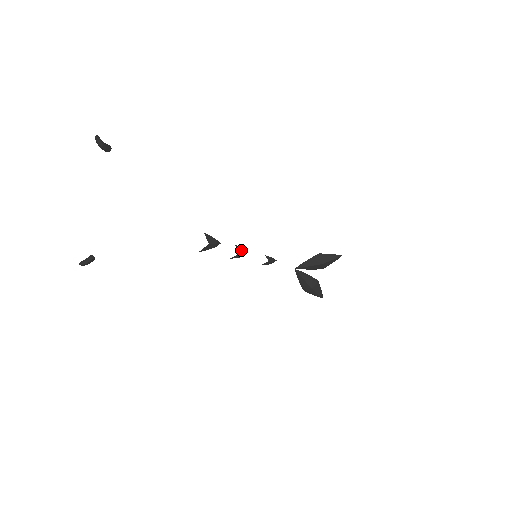
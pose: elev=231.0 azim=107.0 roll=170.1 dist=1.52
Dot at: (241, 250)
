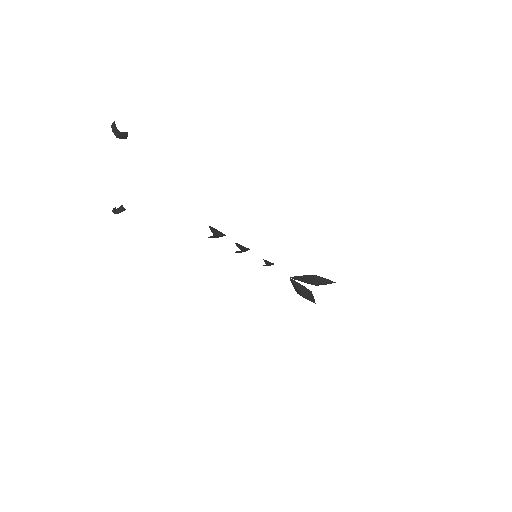
Dot at: (242, 249)
